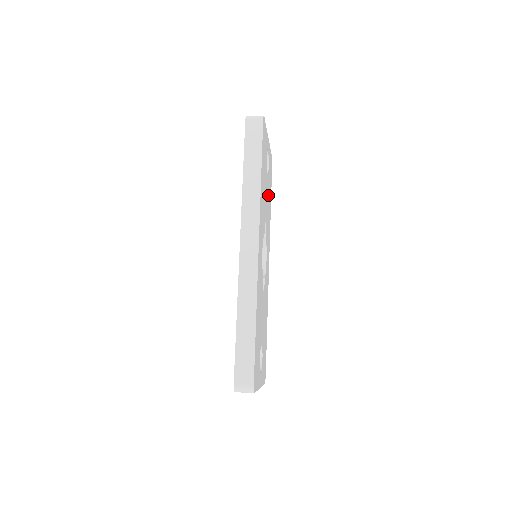
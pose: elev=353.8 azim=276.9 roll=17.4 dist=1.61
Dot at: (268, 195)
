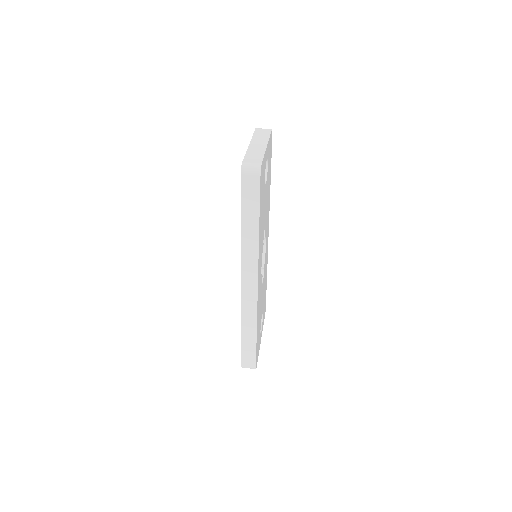
Dot at: (267, 190)
